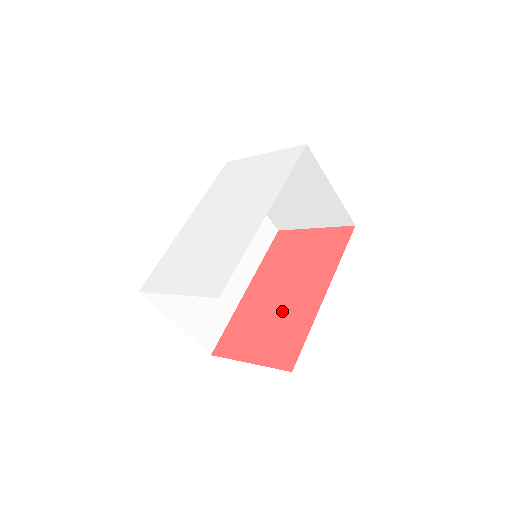
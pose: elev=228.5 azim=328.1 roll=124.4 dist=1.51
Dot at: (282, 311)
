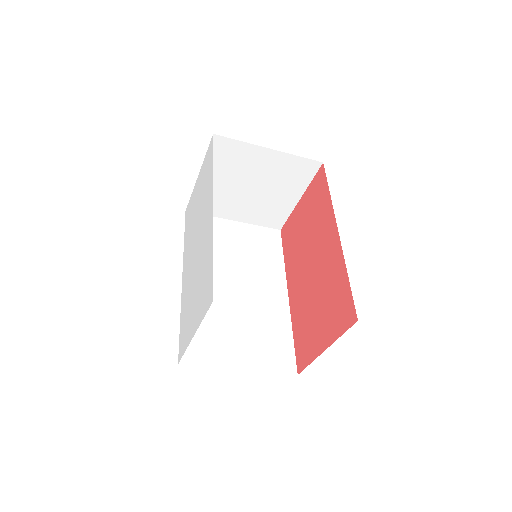
Dot at: (320, 283)
